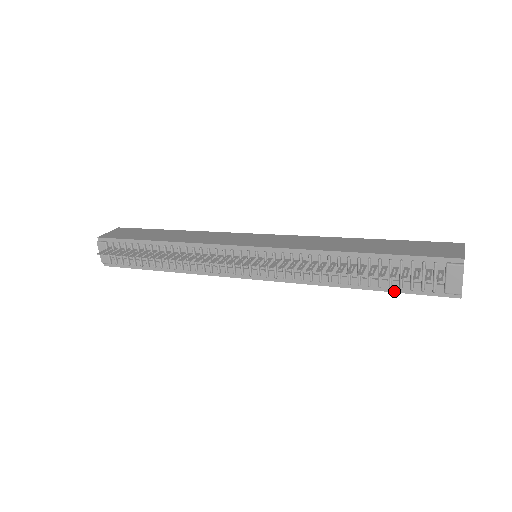
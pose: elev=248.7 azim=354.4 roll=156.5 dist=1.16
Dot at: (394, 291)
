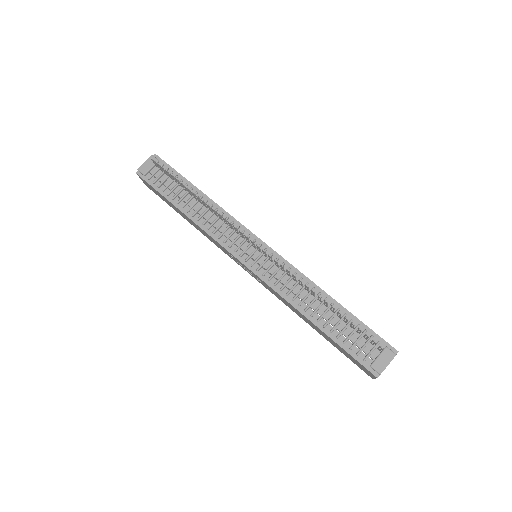
Dot at: (337, 342)
